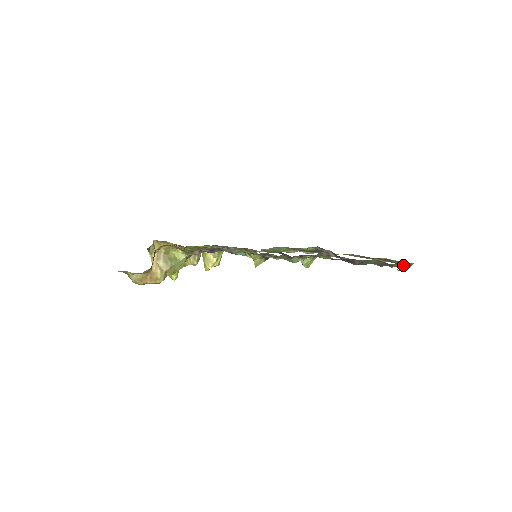
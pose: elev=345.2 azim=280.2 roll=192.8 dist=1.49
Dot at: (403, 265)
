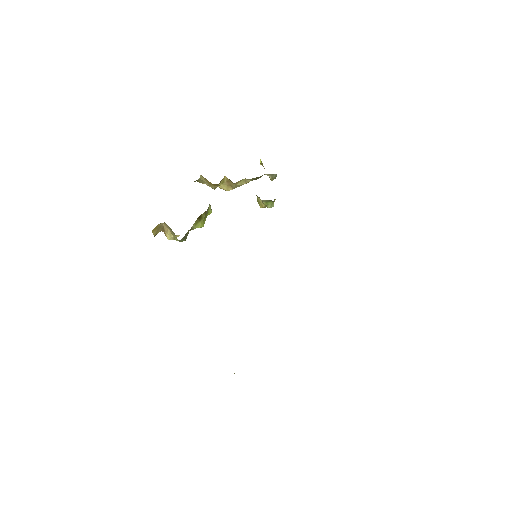
Dot at: occluded
